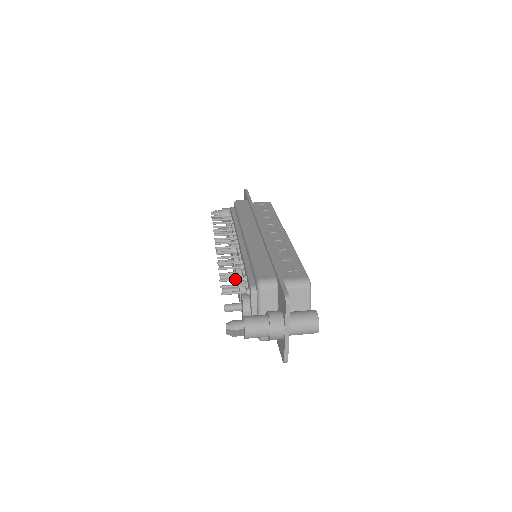
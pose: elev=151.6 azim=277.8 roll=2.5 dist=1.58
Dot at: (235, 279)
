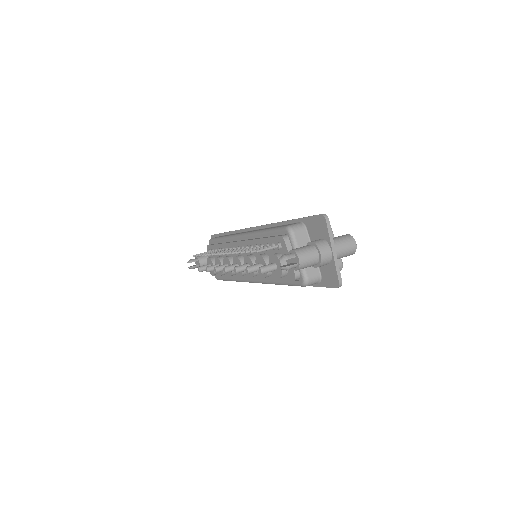
Dot at: occluded
